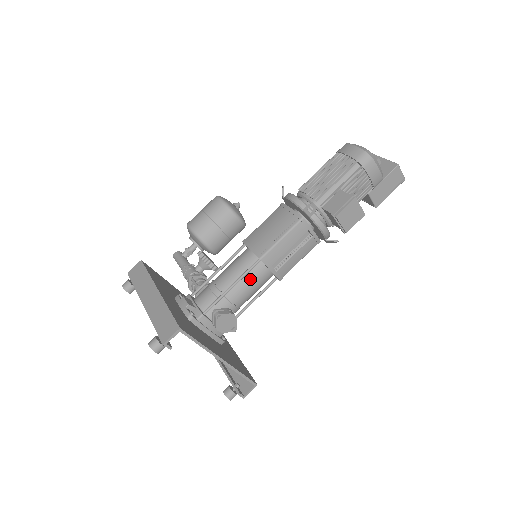
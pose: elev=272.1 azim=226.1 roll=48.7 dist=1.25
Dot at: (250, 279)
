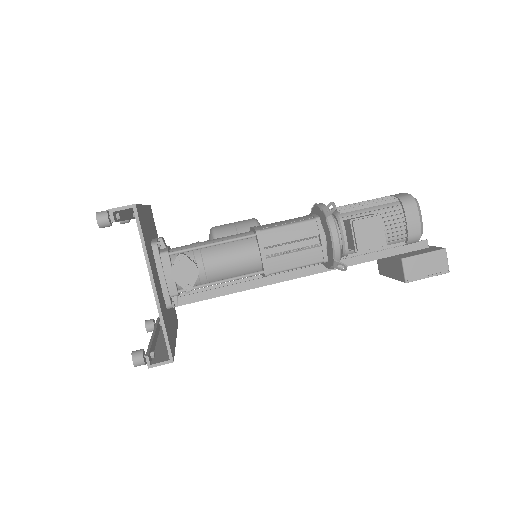
Dot at: (235, 249)
